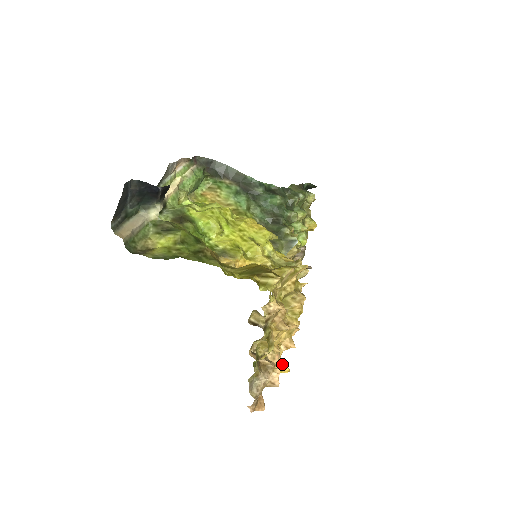
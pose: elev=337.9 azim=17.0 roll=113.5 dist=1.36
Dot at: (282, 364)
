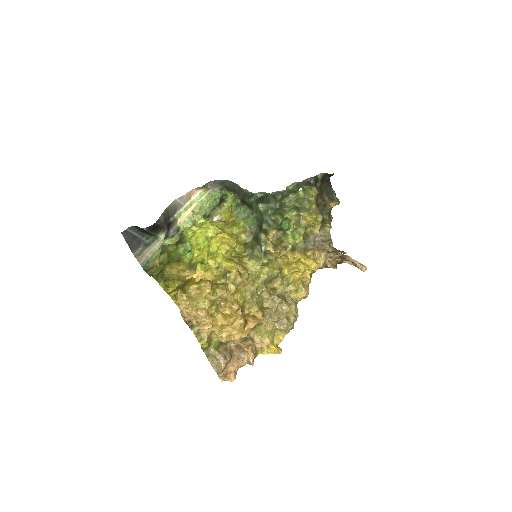
Dot at: (271, 347)
